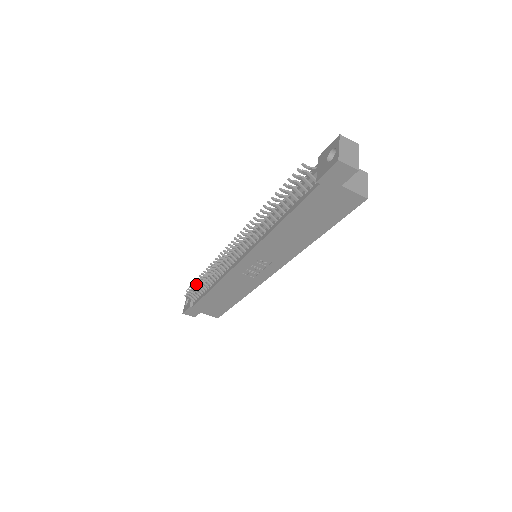
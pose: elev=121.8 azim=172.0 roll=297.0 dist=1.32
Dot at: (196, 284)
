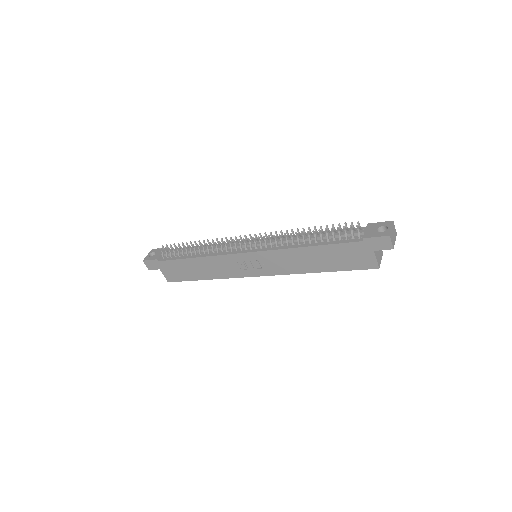
Dot at: occluded
